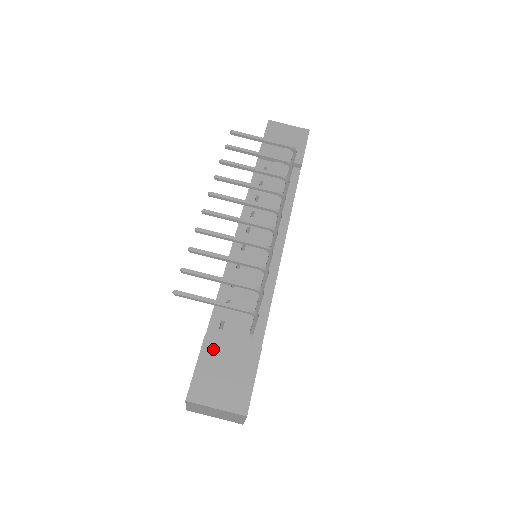
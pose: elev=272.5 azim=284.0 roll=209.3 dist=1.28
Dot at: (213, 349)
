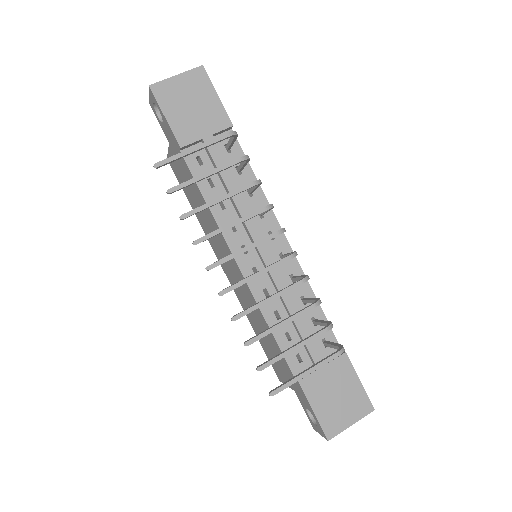
Dot at: (314, 387)
